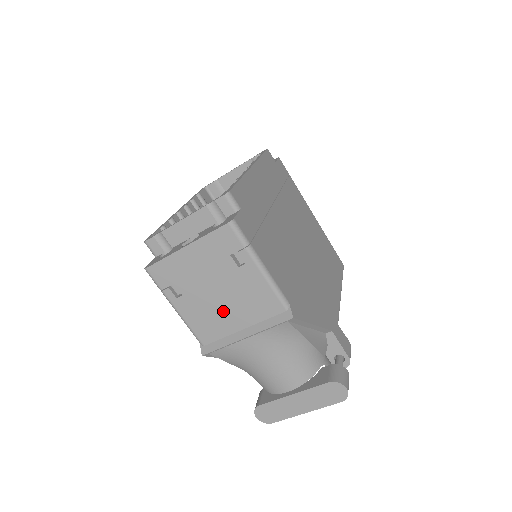
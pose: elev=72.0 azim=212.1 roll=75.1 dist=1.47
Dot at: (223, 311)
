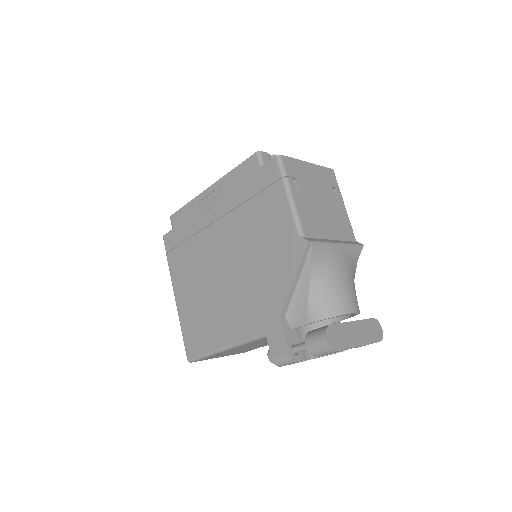
Dot at: (322, 218)
